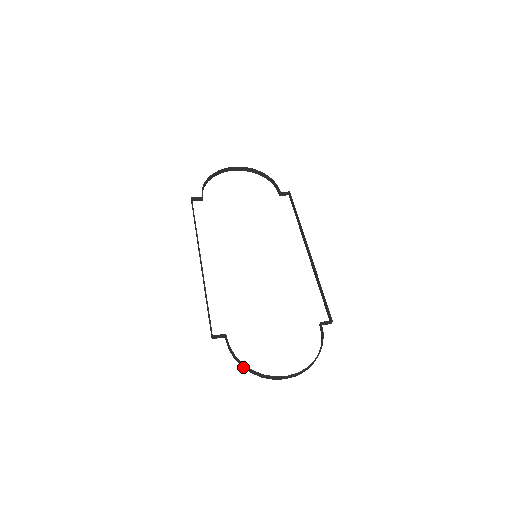
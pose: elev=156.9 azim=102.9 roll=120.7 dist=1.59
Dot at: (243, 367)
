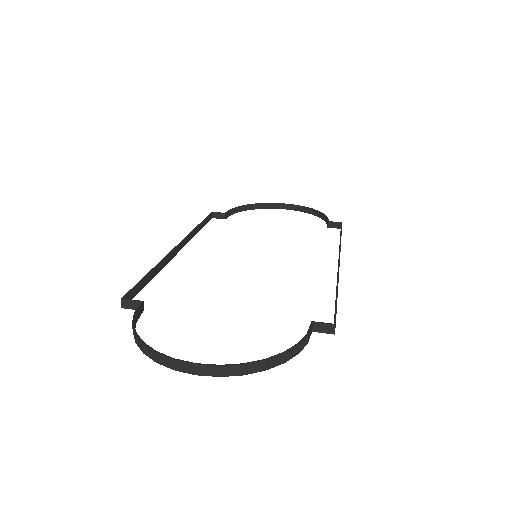
Dot at: (136, 342)
